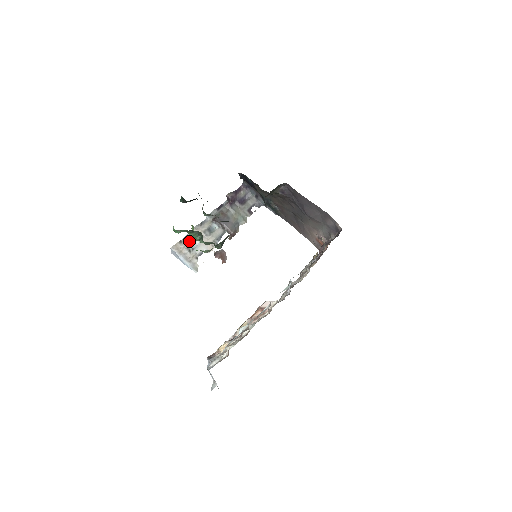
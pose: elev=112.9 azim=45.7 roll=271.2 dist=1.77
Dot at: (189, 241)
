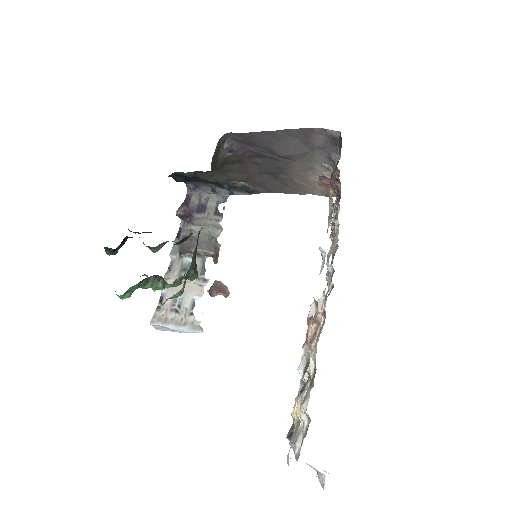
Dot at: (168, 300)
